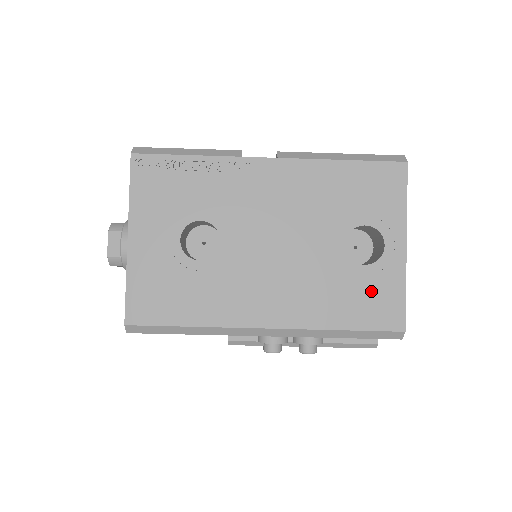
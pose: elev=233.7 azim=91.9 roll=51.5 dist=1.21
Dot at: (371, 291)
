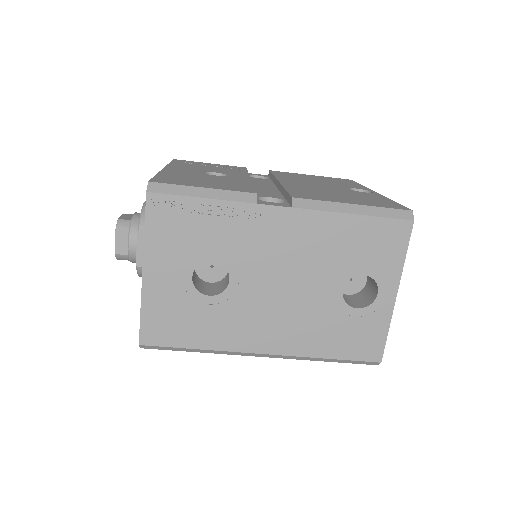
Dot at: (359, 330)
